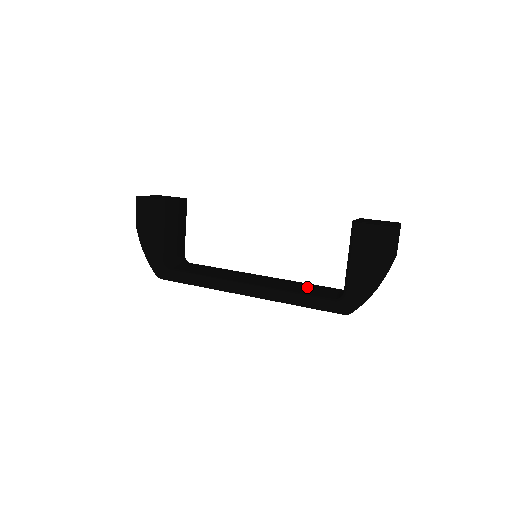
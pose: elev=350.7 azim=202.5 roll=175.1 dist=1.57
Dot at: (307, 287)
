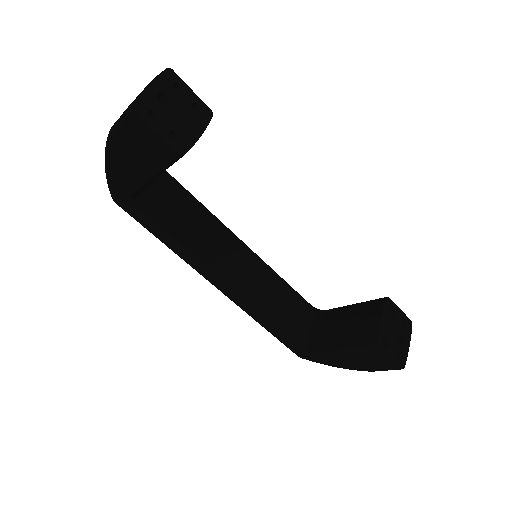
Dot at: (284, 305)
